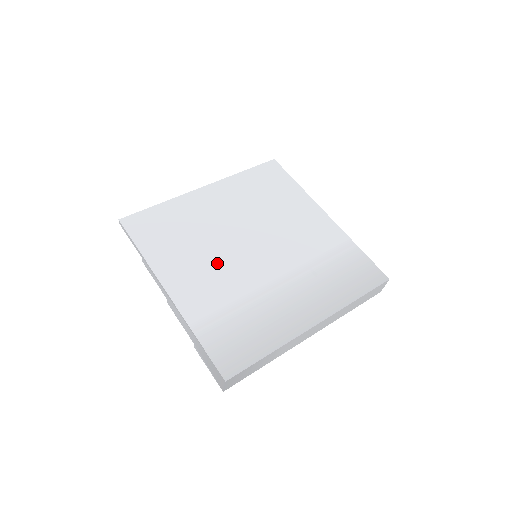
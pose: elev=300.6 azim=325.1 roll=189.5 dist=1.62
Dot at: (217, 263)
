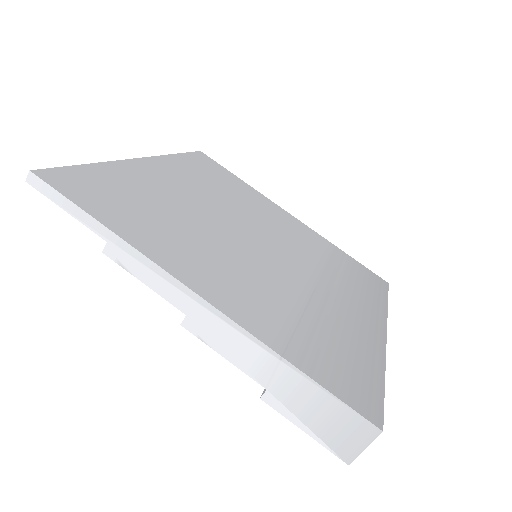
Dot at: (234, 255)
